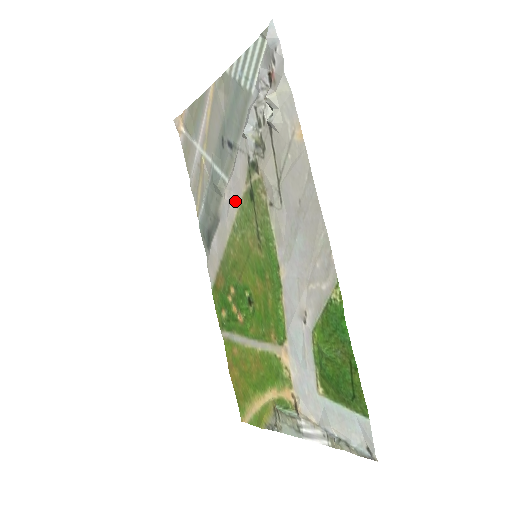
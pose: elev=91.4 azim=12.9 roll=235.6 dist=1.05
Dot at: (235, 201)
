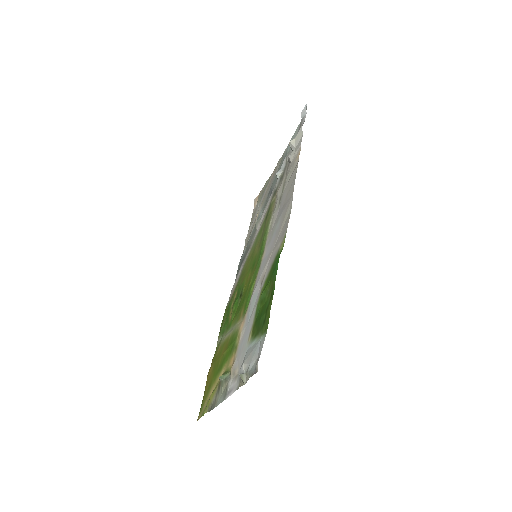
Dot at: (260, 226)
